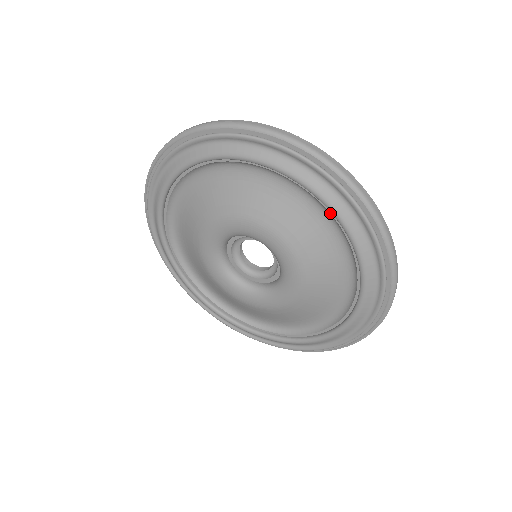
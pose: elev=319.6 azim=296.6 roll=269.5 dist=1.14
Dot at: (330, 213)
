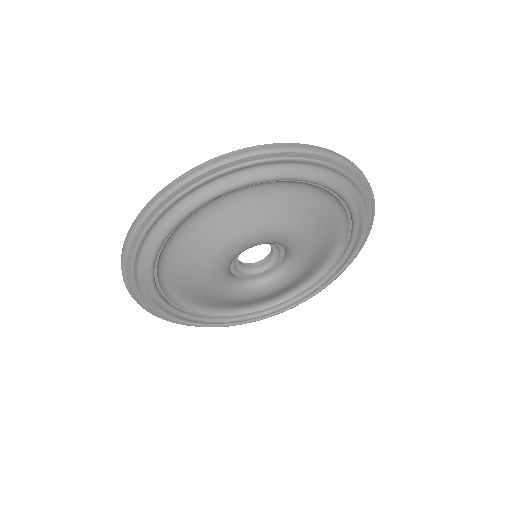
Dot at: (335, 196)
